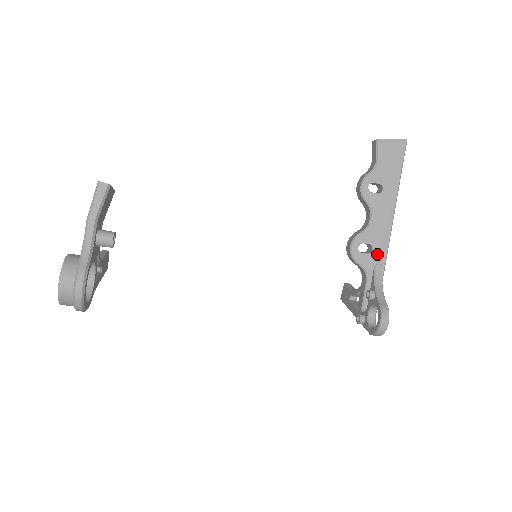
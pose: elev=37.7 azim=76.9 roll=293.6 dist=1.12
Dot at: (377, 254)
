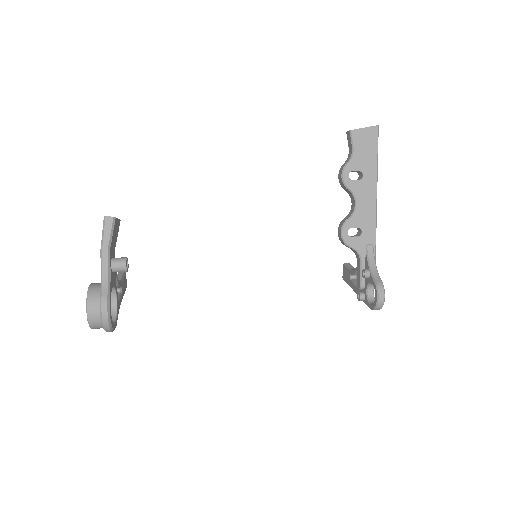
Dot at: (367, 235)
